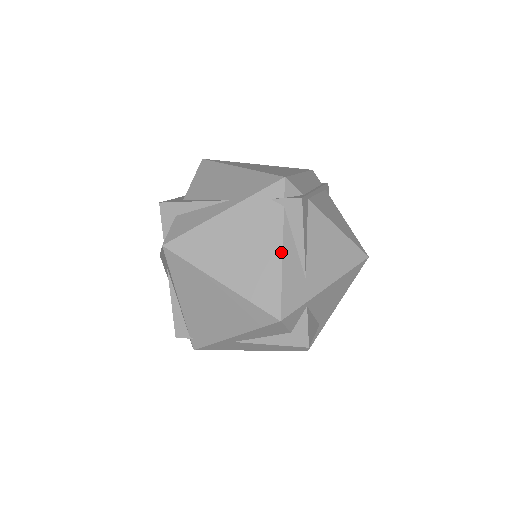
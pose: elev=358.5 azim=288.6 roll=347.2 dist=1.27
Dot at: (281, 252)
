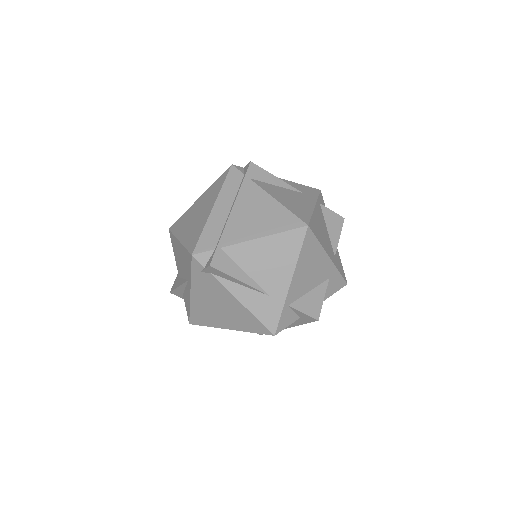
Dot at: (235, 299)
